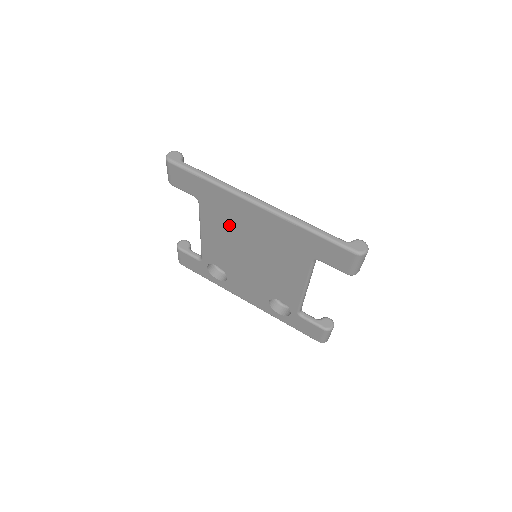
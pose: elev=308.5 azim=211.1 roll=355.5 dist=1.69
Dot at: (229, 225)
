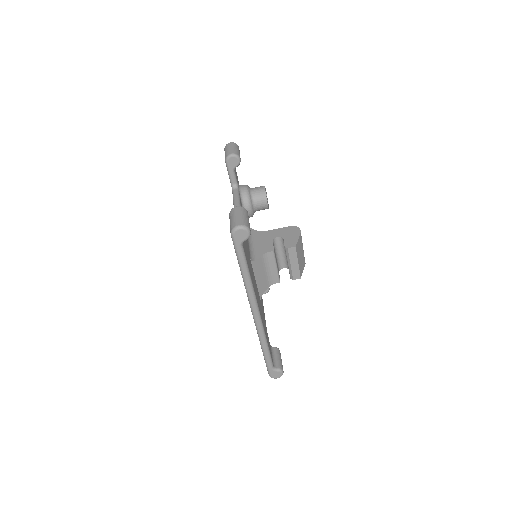
Dot at: occluded
